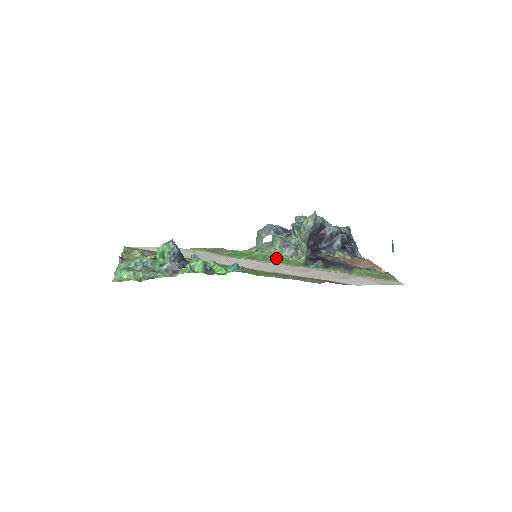
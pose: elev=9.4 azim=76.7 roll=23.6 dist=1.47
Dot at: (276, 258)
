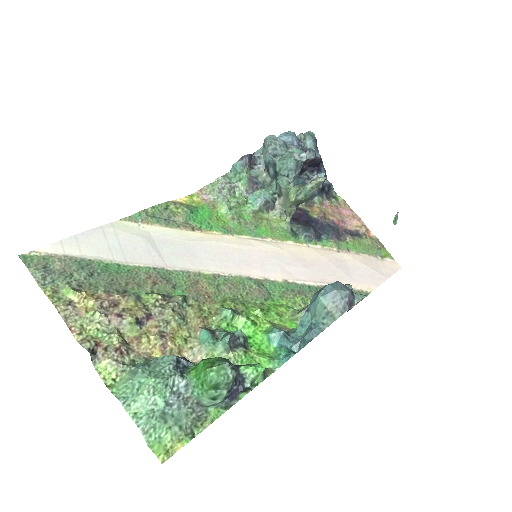
Dot at: (254, 222)
